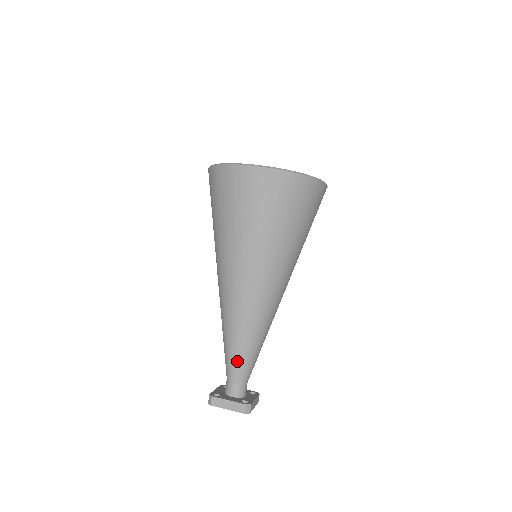
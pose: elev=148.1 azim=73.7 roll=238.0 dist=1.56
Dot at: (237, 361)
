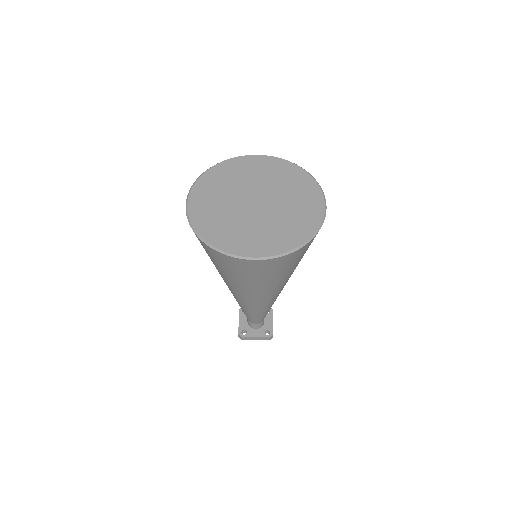
Dot at: (256, 319)
